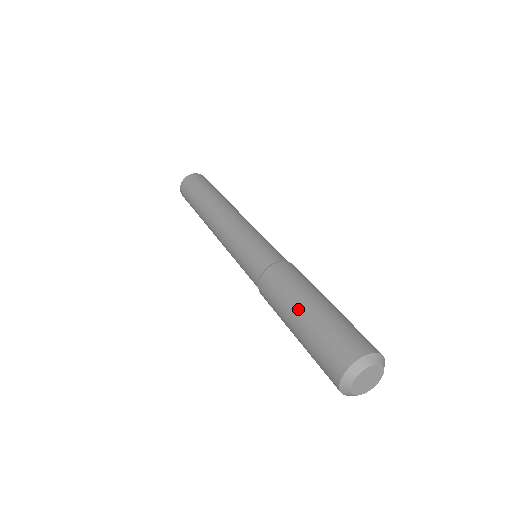
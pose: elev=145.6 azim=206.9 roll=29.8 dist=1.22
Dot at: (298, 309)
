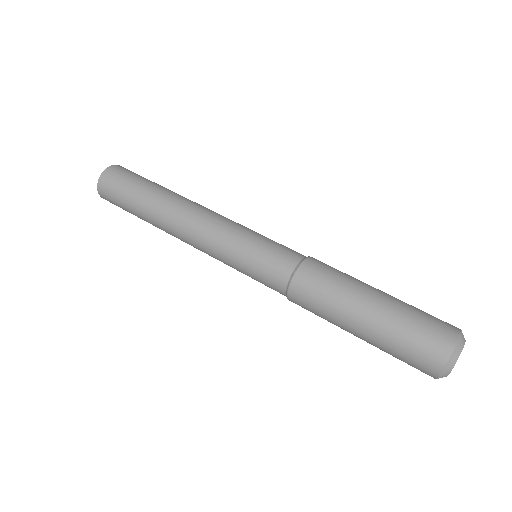
Dot at: (352, 330)
